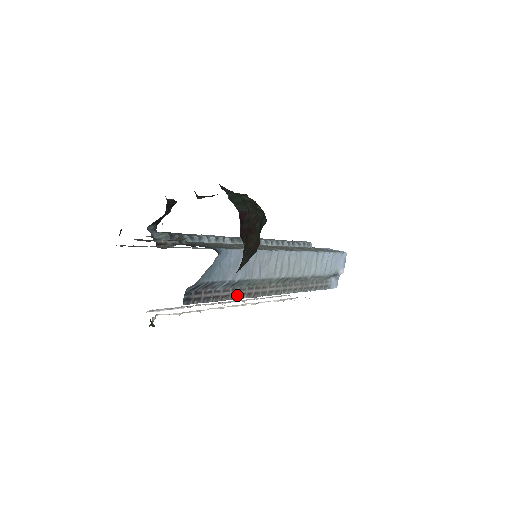
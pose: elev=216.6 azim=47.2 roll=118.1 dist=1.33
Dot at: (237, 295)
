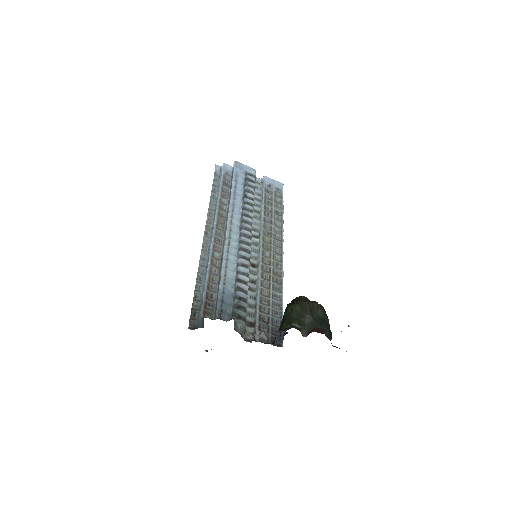
Dot at: occluded
